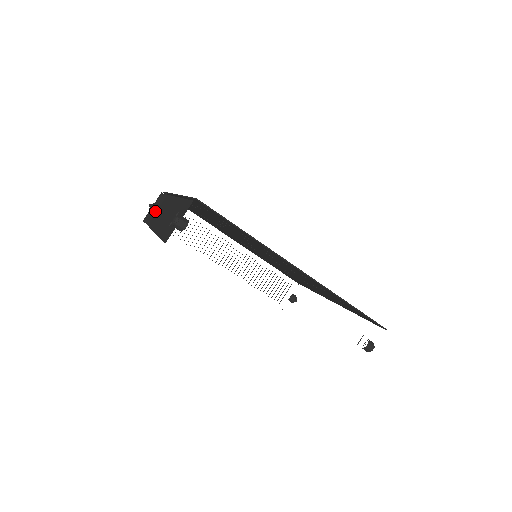
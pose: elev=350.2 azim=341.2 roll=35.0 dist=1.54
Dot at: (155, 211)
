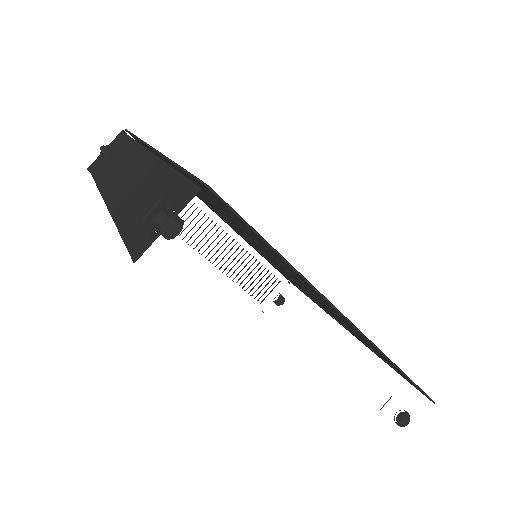
Dot at: (111, 162)
